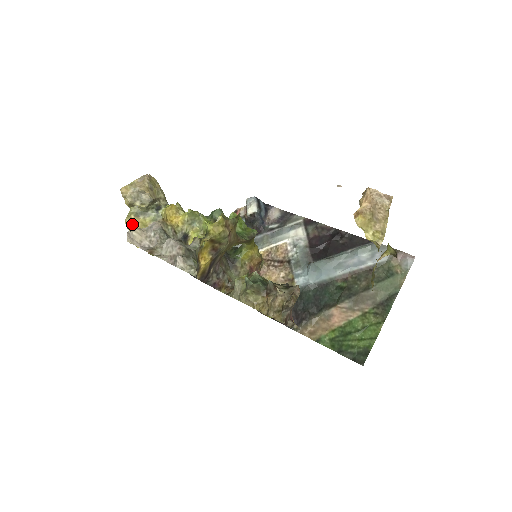
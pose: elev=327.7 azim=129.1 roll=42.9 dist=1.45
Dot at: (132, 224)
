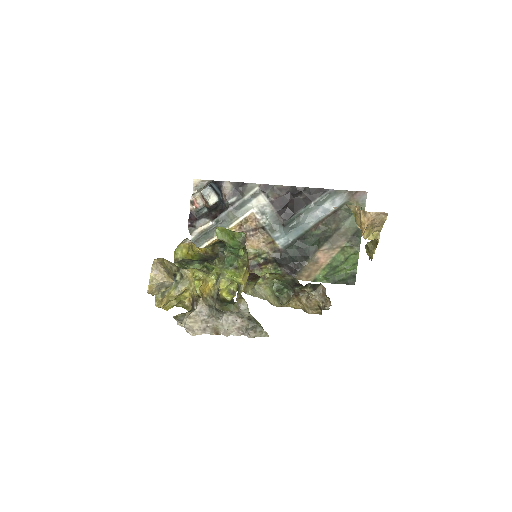
Dot at: (161, 303)
